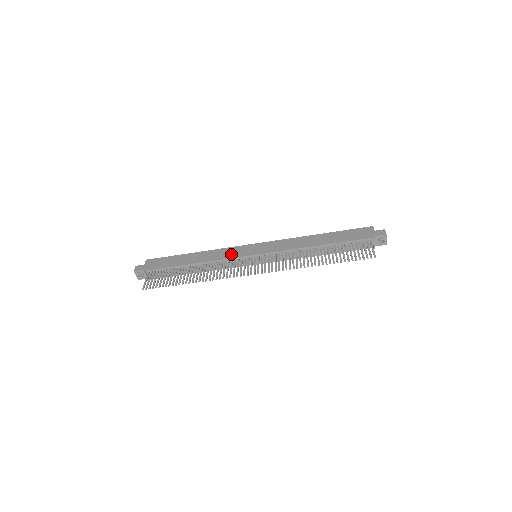
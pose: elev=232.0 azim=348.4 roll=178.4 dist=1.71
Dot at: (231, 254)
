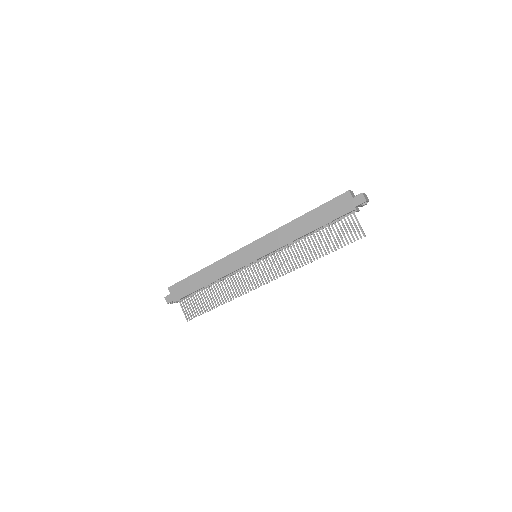
Dot at: (235, 265)
